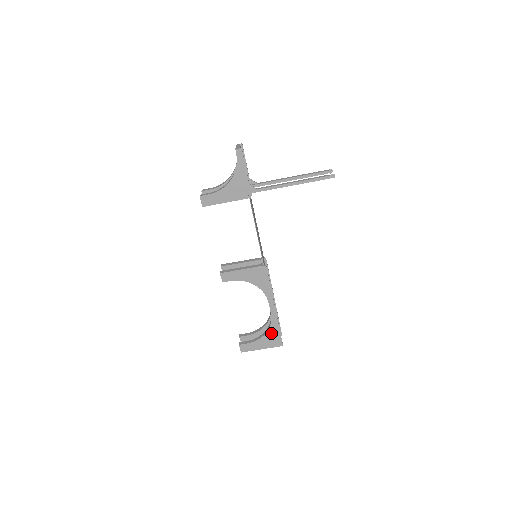
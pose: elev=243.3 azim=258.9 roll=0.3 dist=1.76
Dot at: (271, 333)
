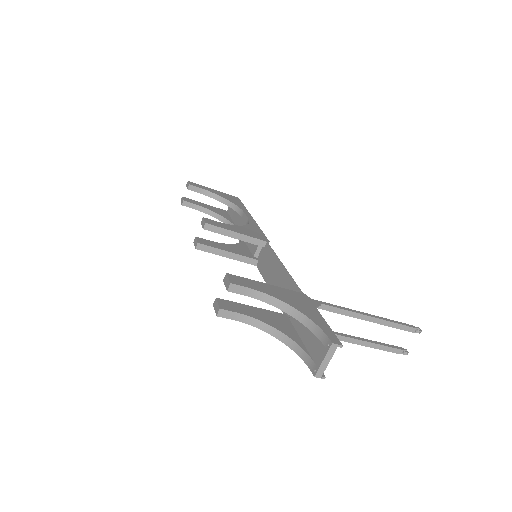
Dot at: occluded
